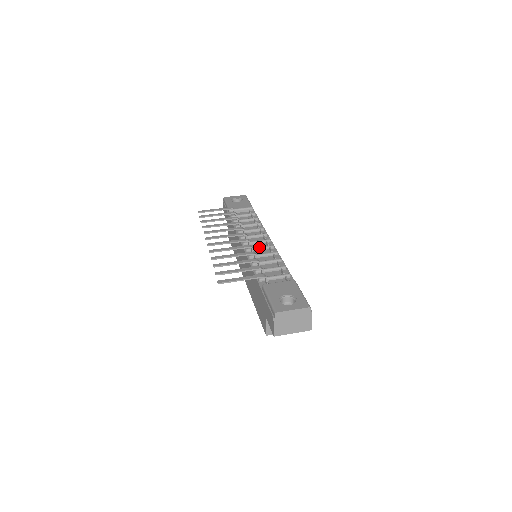
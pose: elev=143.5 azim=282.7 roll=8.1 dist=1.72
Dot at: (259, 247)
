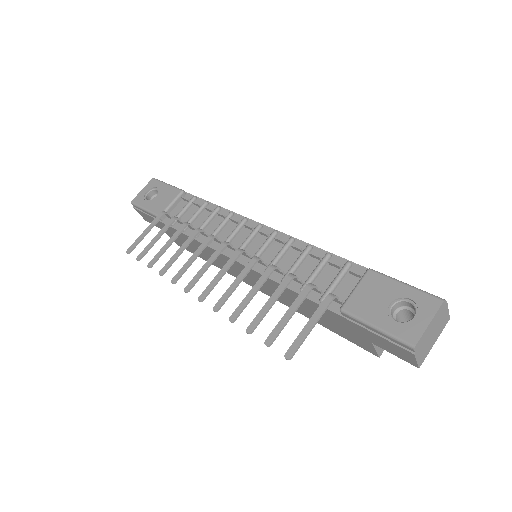
Dot at: (261, 248)
